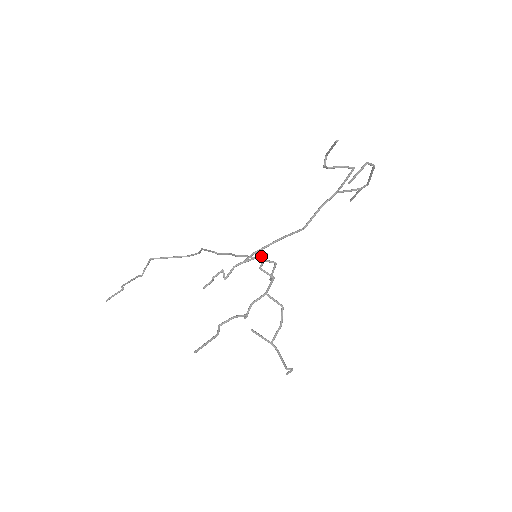
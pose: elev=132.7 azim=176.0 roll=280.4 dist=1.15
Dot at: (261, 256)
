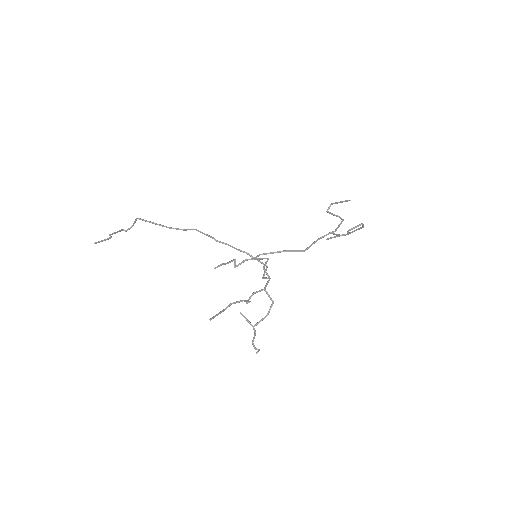
Dot at: occluded
